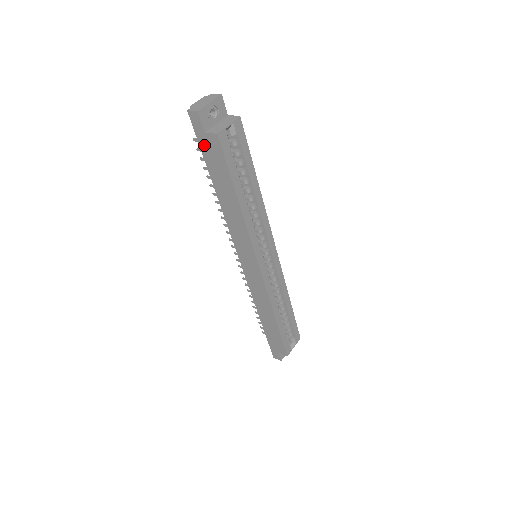
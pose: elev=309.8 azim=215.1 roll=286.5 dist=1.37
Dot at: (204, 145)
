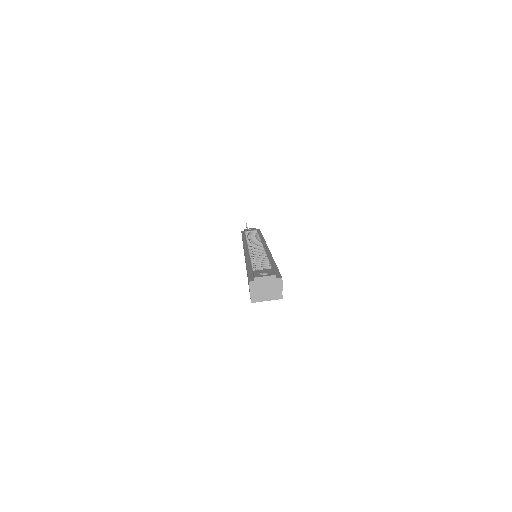
Dot at: occluded
